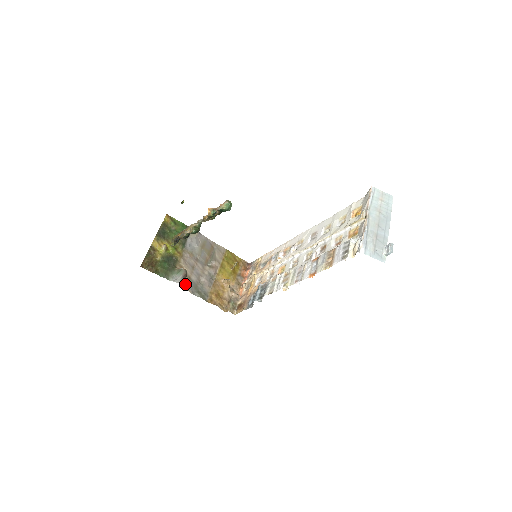
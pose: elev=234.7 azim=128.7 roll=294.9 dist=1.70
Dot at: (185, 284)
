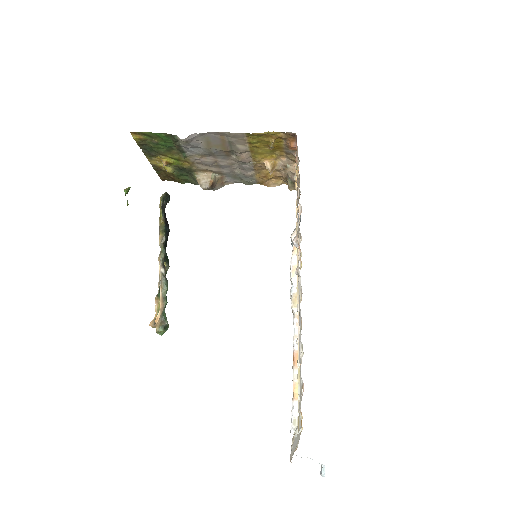
Dot at: (218, 186)
